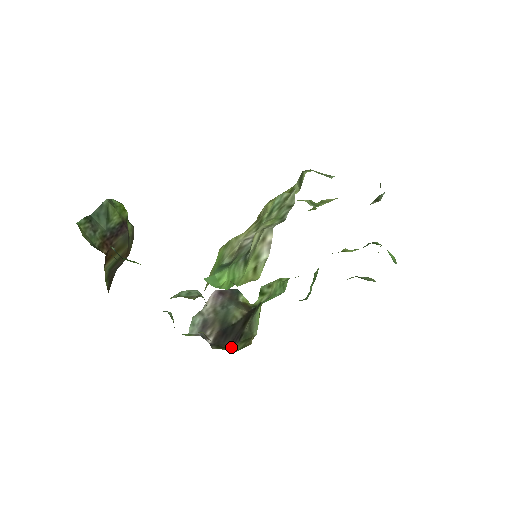
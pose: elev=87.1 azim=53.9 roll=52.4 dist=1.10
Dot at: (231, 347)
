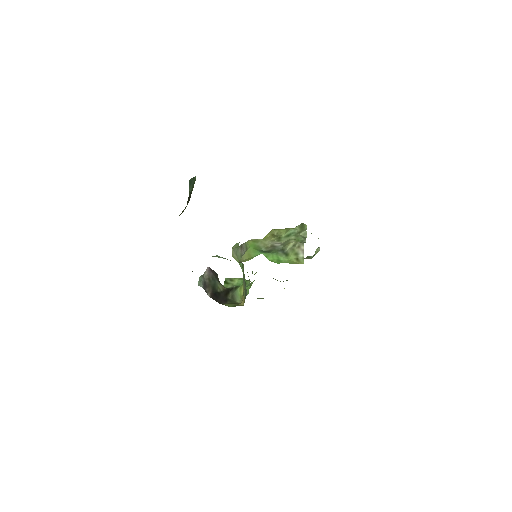
Dot at: (223, 304)
